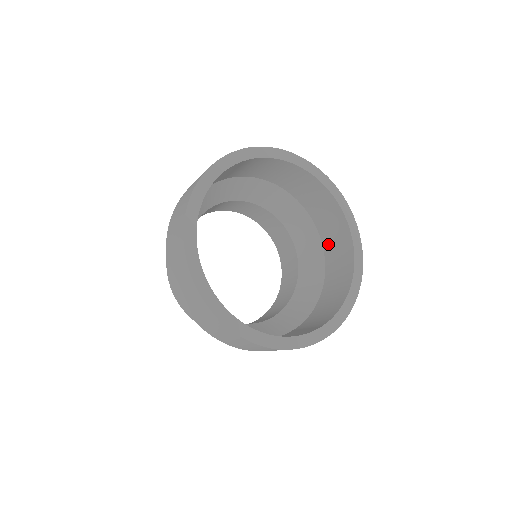
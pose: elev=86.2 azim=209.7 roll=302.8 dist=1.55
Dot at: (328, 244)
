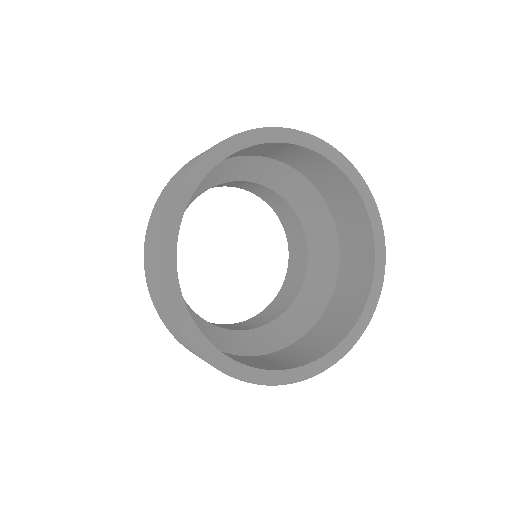
Dot at: (332, 309)
